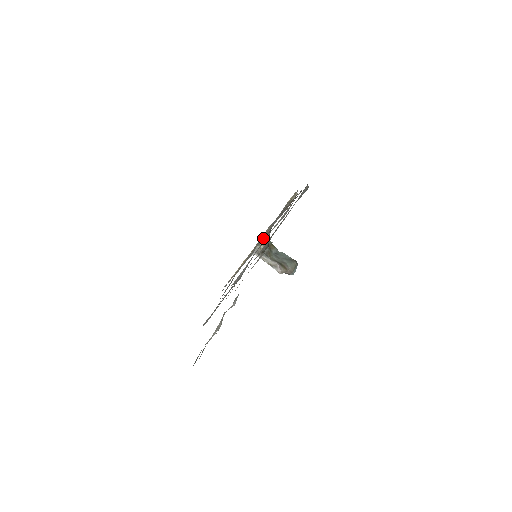
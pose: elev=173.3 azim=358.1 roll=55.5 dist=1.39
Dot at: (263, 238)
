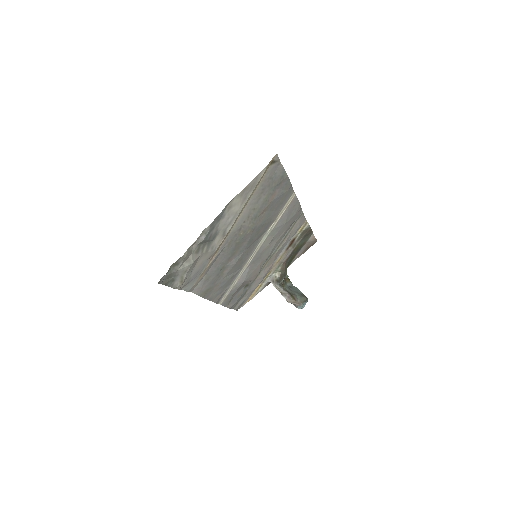
Dot at: (279, 267)
